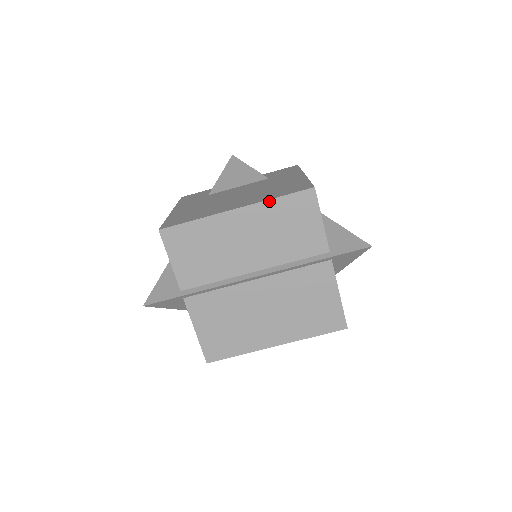
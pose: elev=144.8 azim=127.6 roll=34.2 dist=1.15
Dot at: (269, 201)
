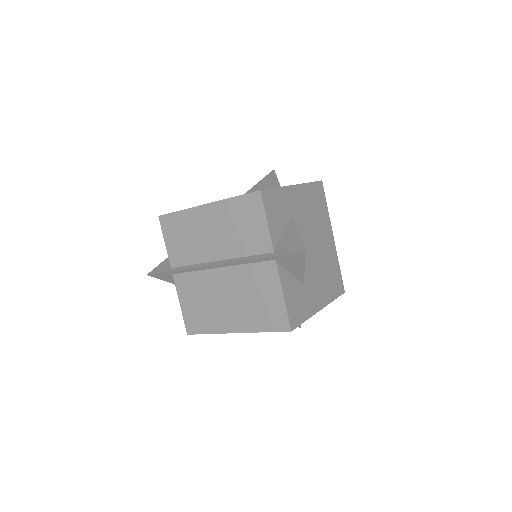
Dot at: (227, 200)
